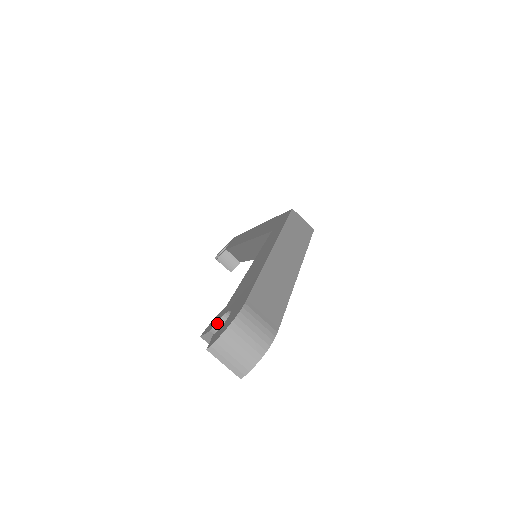
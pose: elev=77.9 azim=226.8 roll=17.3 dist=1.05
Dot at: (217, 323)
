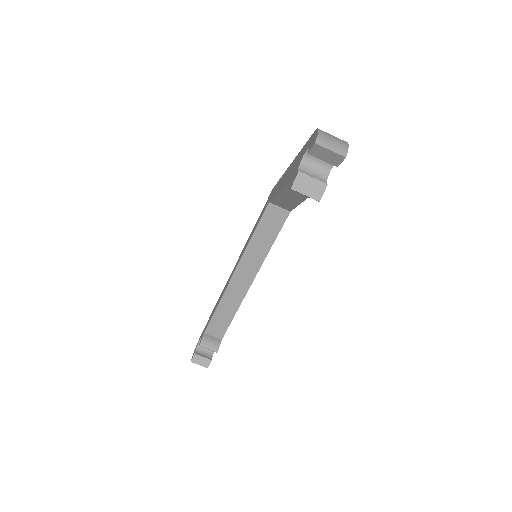
Dot at: (298, 170)
